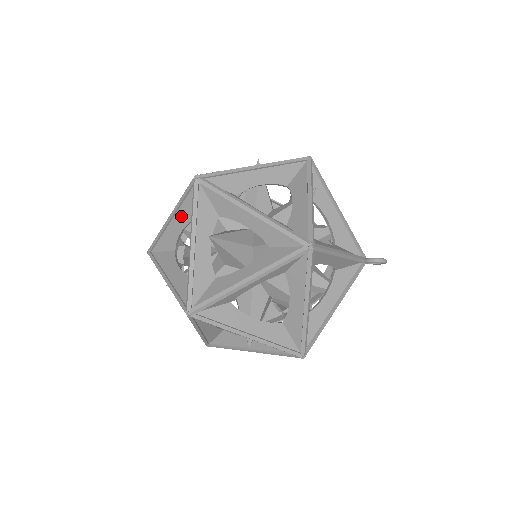
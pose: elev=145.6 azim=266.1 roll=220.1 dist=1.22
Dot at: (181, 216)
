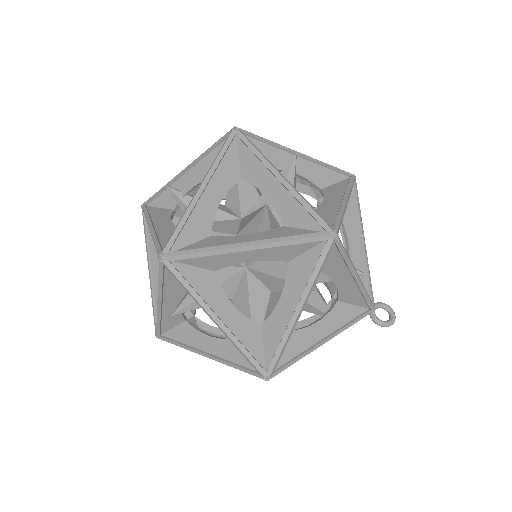
Dot at: occluded
